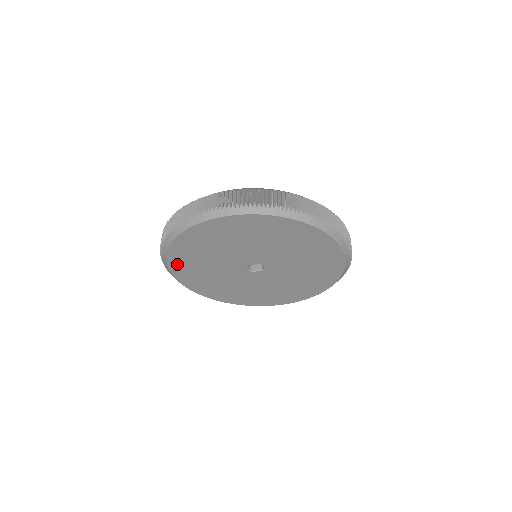
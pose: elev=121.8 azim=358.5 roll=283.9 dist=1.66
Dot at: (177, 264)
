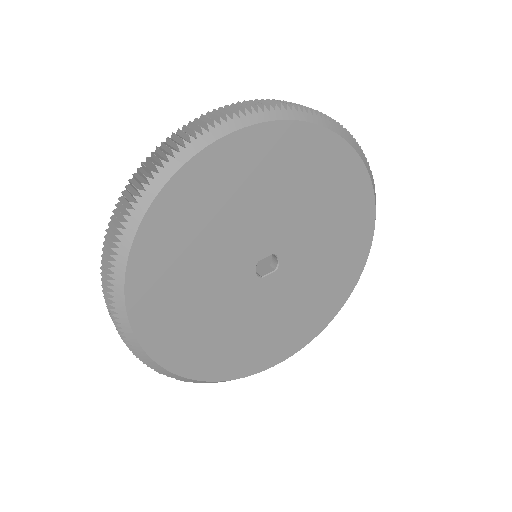
Dot at: (143, 292)
